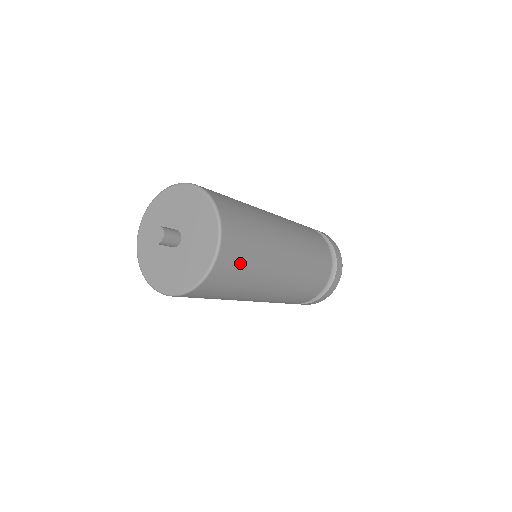
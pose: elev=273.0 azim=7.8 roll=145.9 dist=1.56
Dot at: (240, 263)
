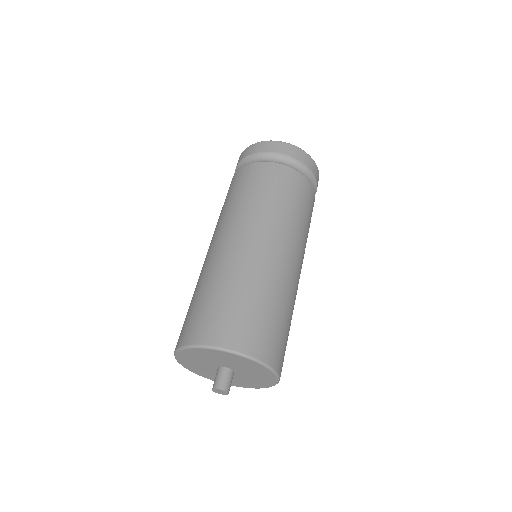
Dot at: (286, 343)
